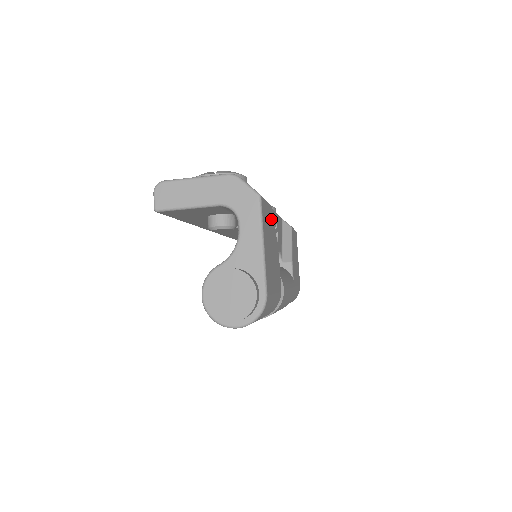
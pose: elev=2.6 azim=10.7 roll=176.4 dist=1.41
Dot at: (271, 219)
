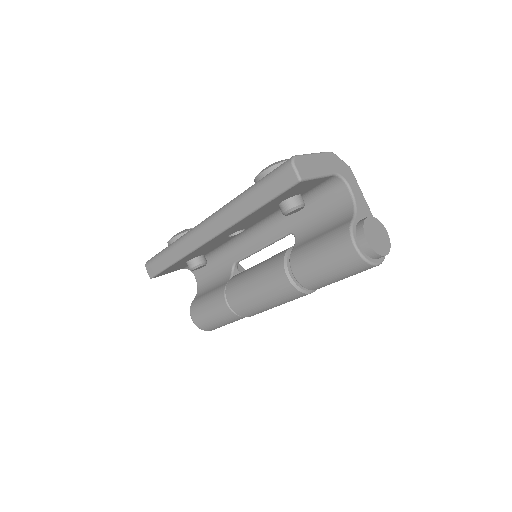
Dot at: occluded
